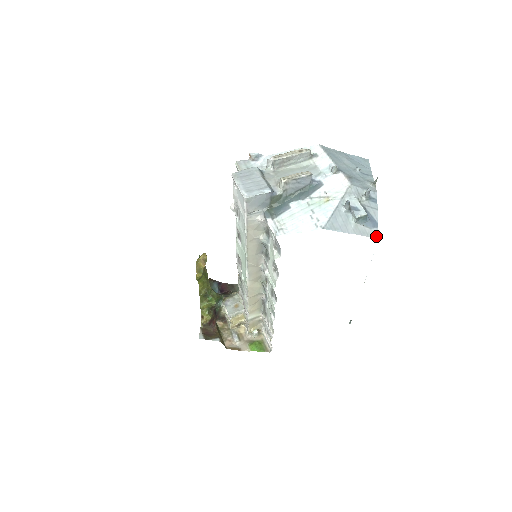
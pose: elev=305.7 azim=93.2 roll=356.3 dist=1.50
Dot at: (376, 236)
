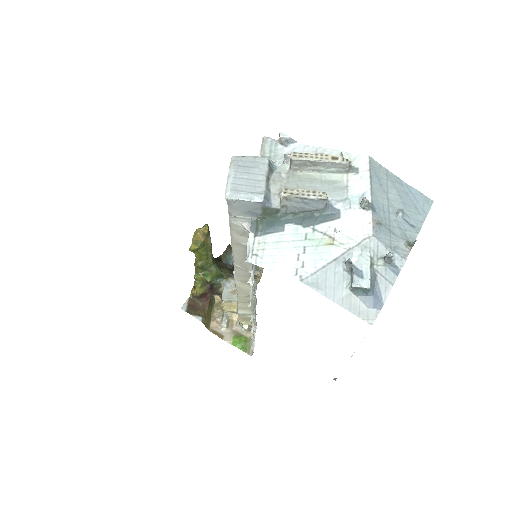
Dot at: (370, 321)
